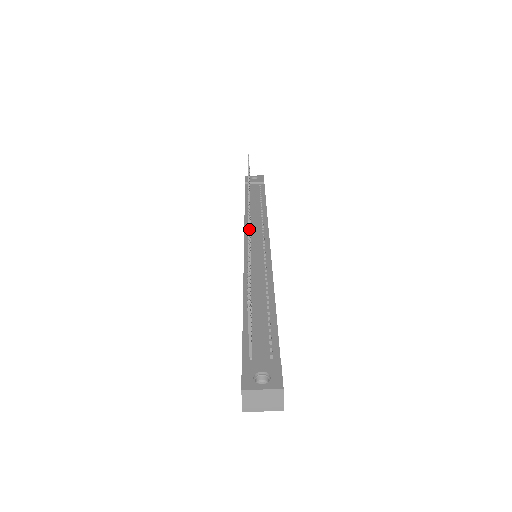
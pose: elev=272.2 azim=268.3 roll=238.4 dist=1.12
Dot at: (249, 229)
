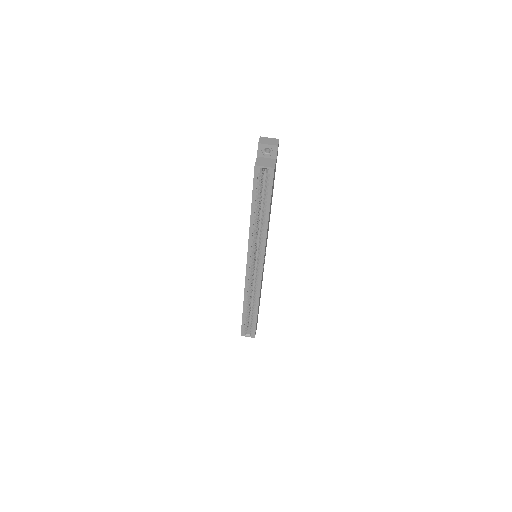
Dot at: occluded
